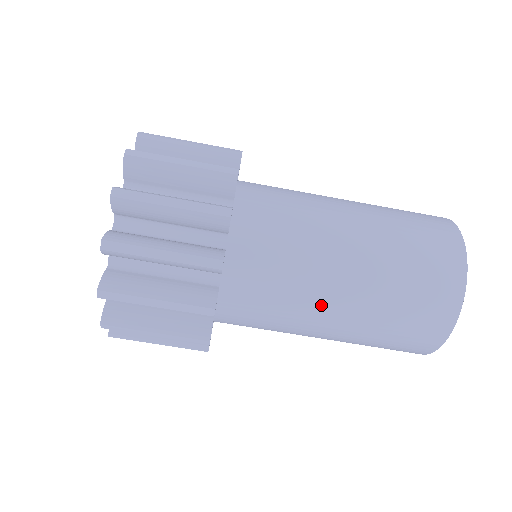
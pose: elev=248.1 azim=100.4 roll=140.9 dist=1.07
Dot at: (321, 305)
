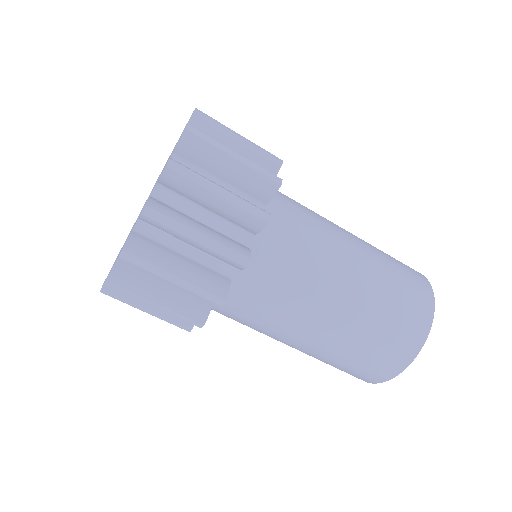
Dot at: (338, 268)
